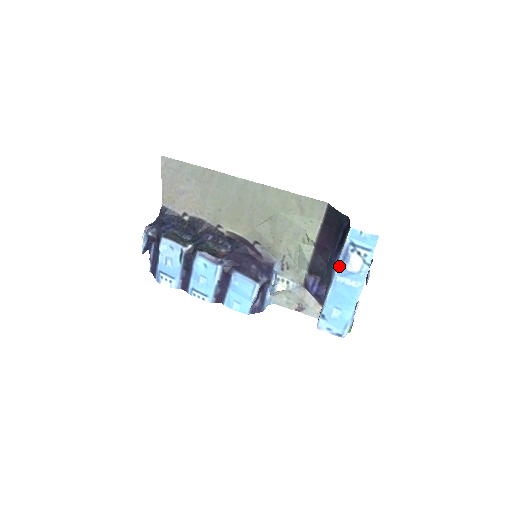
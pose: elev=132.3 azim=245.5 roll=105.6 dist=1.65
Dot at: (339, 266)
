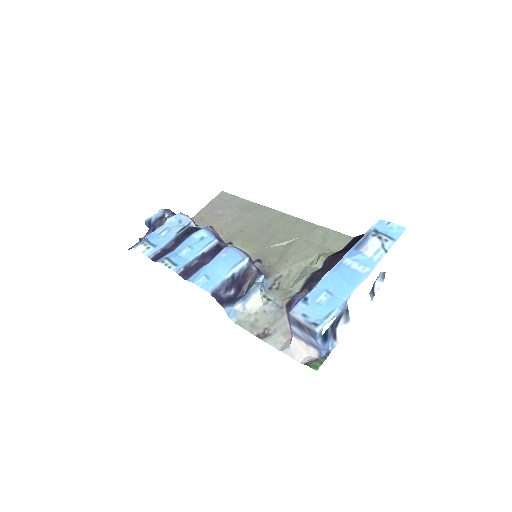
Dot at: (352, 249)
